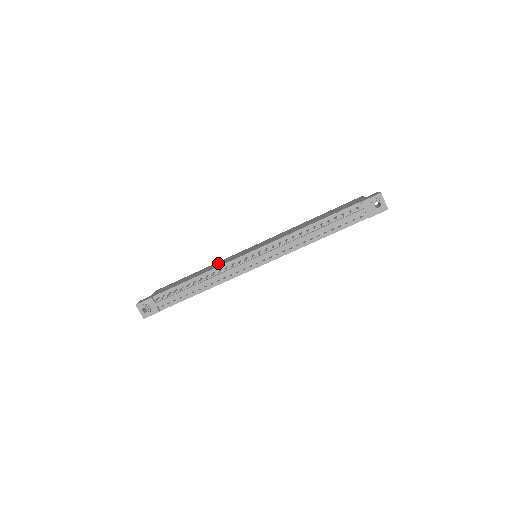
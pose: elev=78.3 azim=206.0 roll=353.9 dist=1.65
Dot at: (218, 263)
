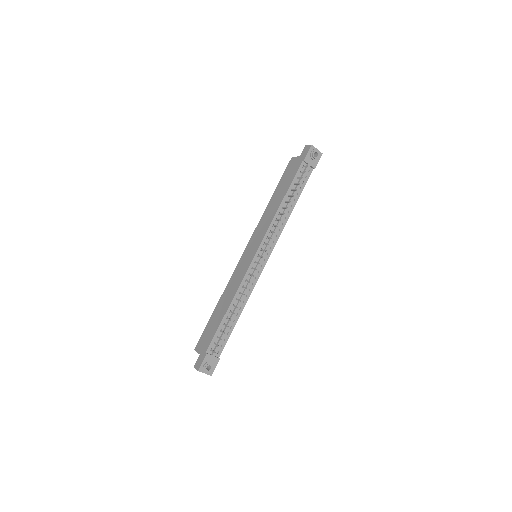
Dot at: (231, 285)
